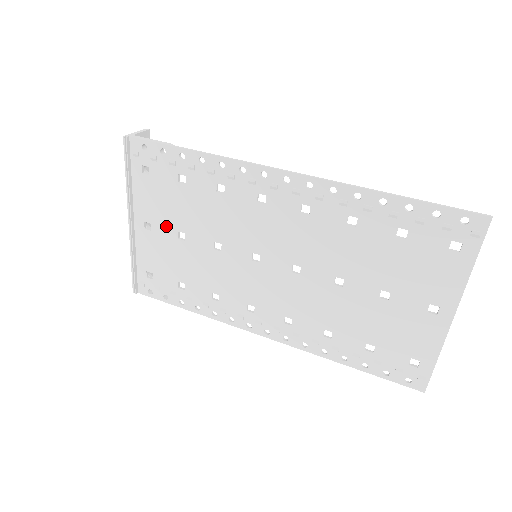
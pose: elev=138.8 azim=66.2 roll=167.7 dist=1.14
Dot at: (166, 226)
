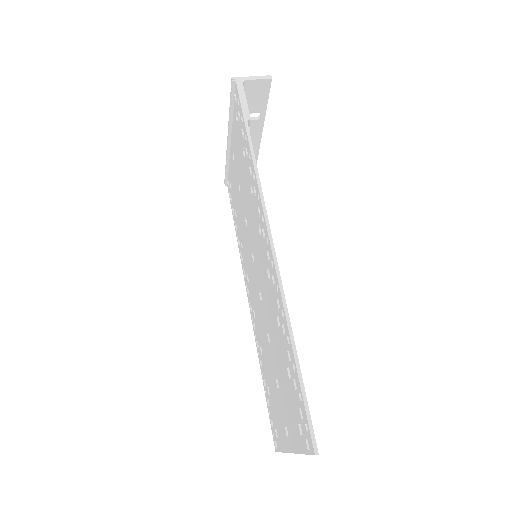
Dot at: (237, 169)
